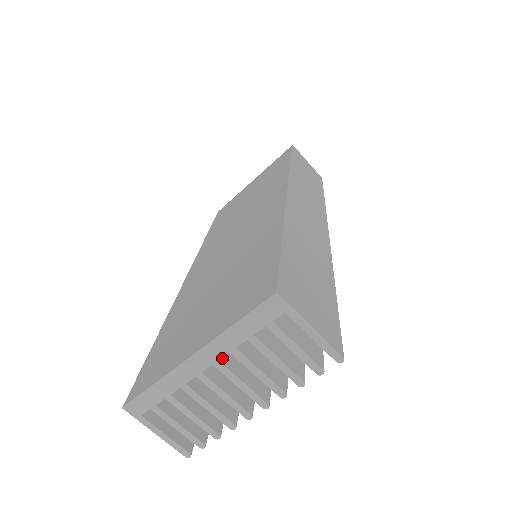
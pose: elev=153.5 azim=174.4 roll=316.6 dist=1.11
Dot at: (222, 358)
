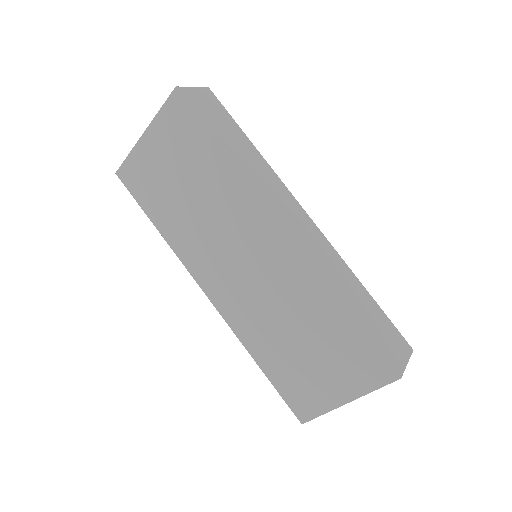
Dot at: occluded
